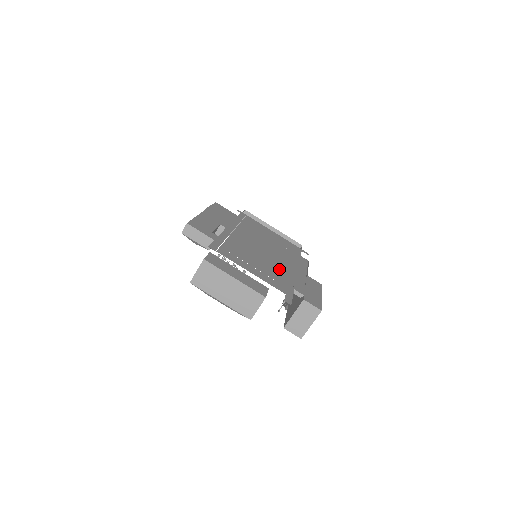
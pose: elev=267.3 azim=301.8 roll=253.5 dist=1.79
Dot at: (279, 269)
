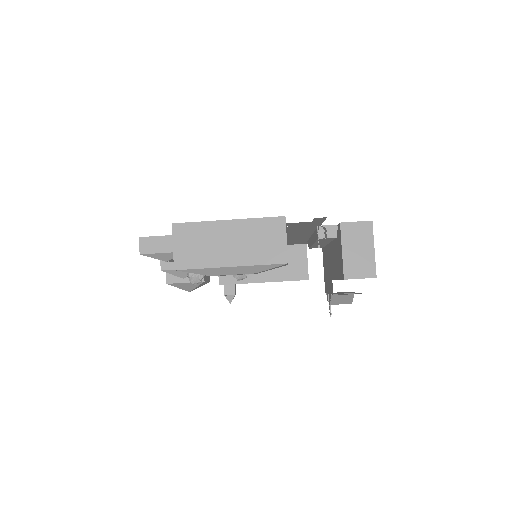
Dot at: (288, 232)
